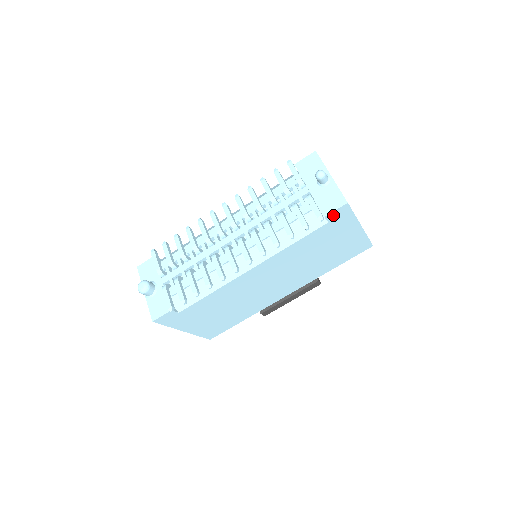
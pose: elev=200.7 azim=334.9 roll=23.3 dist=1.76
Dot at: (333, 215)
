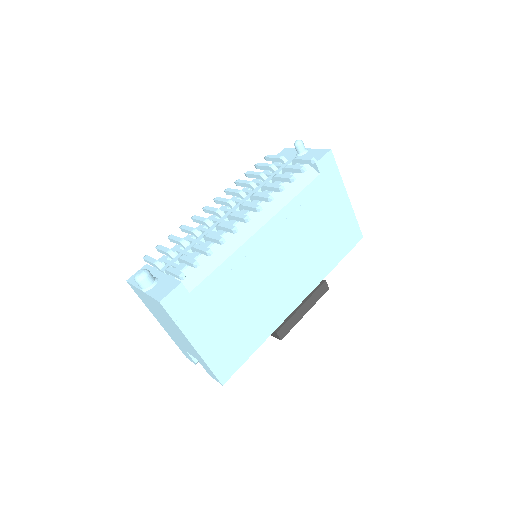
Dot at: (322, 164)
